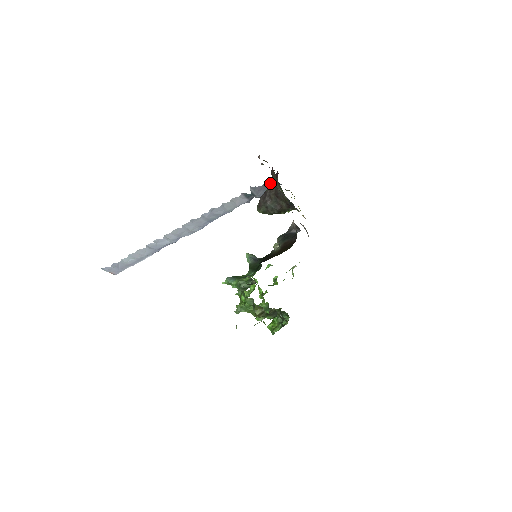
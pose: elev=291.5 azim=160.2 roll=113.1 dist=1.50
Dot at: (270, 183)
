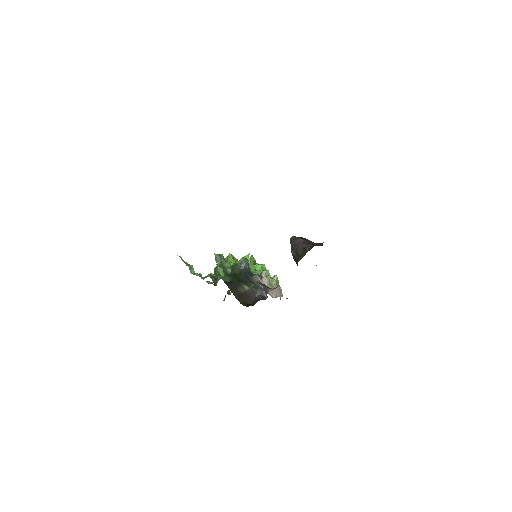
Dot at: (306, 246)
